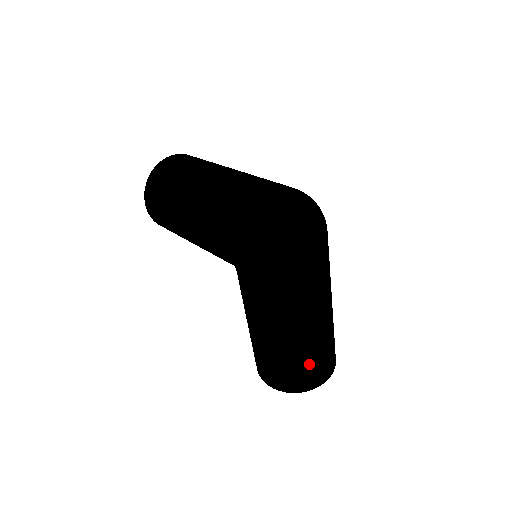
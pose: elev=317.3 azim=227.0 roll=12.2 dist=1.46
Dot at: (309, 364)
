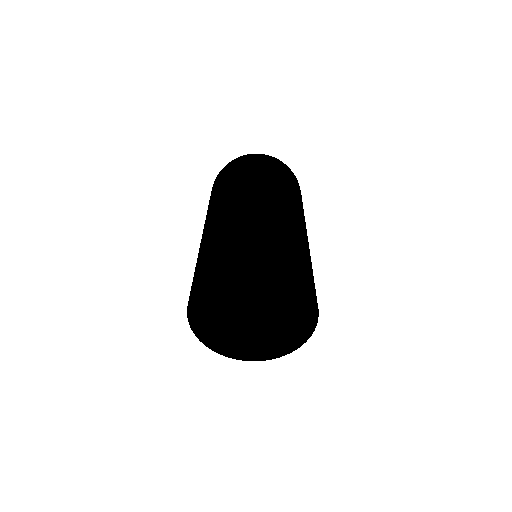
Dot at: (227, 236)
